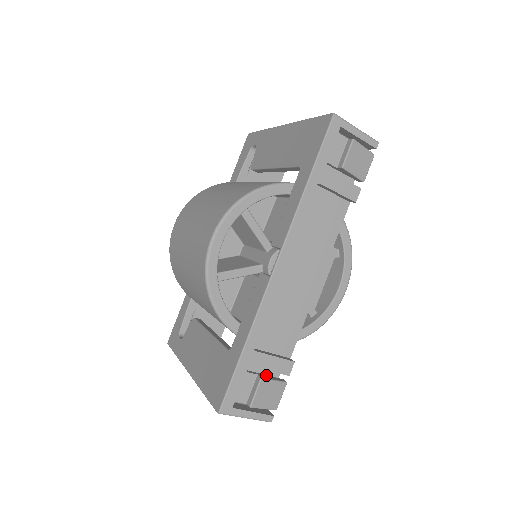
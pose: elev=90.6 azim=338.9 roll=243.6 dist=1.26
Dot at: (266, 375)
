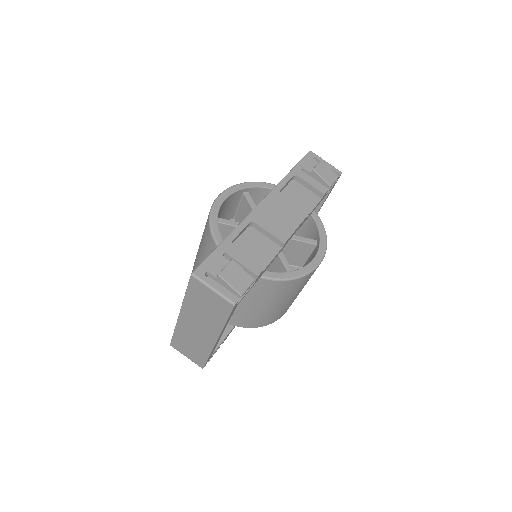
Dot at: occluded
